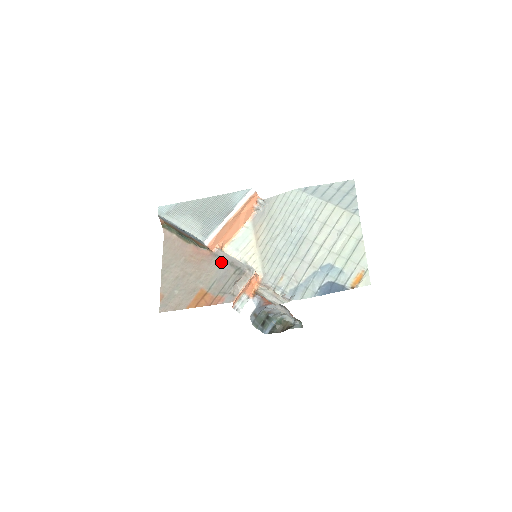
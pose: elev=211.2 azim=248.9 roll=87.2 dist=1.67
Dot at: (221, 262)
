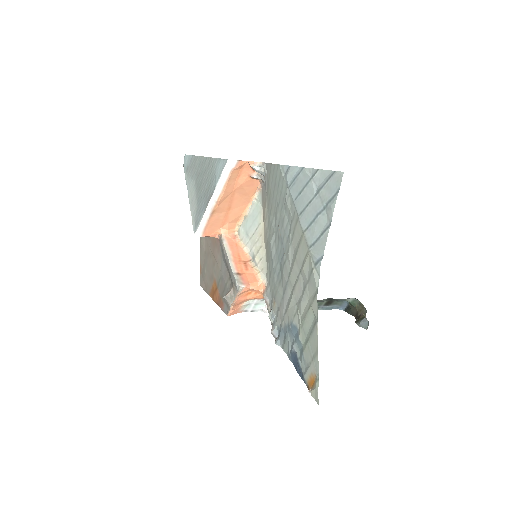
Dot at: (222, 256)
